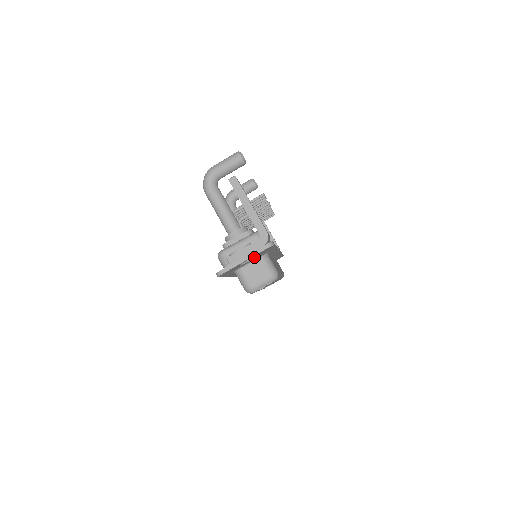
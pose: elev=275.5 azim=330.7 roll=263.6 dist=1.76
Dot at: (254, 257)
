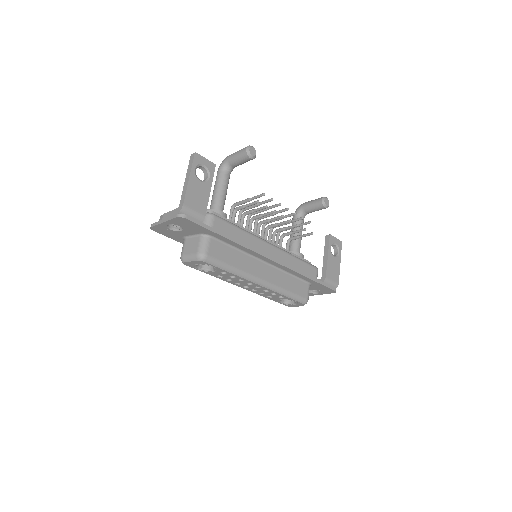
Dot at: (182, 227)
